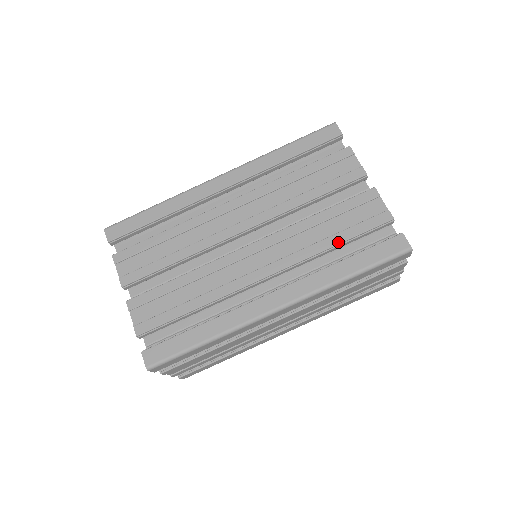
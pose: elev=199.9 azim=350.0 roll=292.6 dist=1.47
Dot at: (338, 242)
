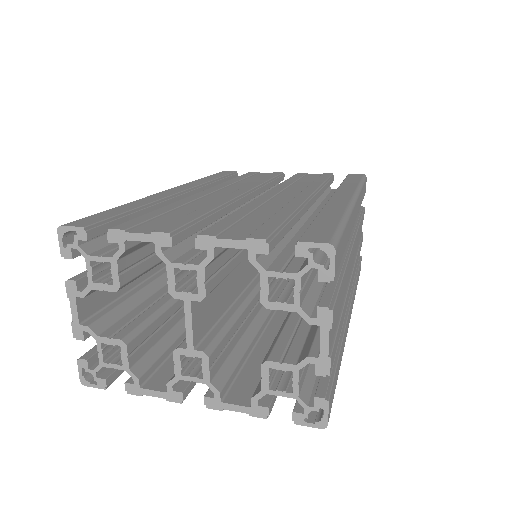
Dot at: (323, 181)
